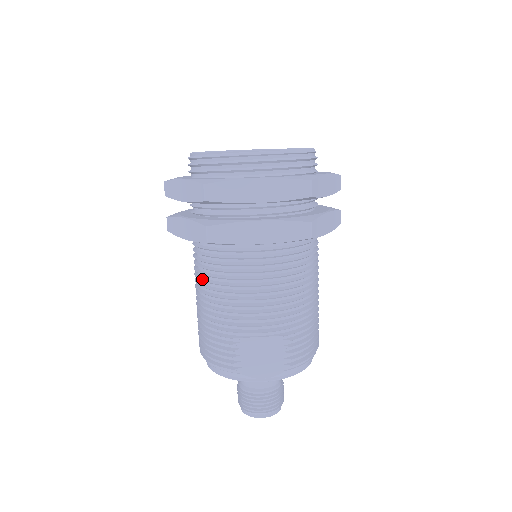
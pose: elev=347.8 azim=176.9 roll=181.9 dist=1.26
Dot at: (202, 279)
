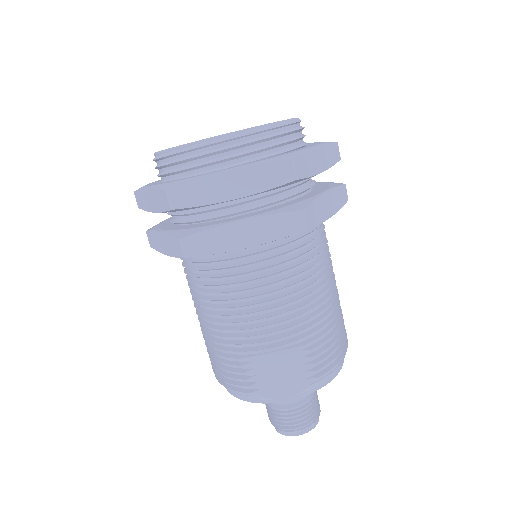
Dot at: (196, 296)
